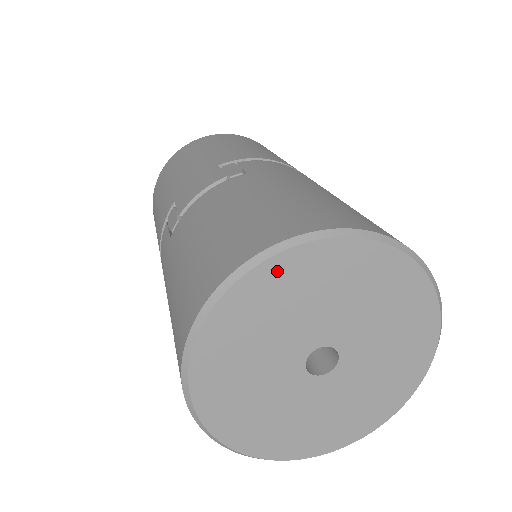
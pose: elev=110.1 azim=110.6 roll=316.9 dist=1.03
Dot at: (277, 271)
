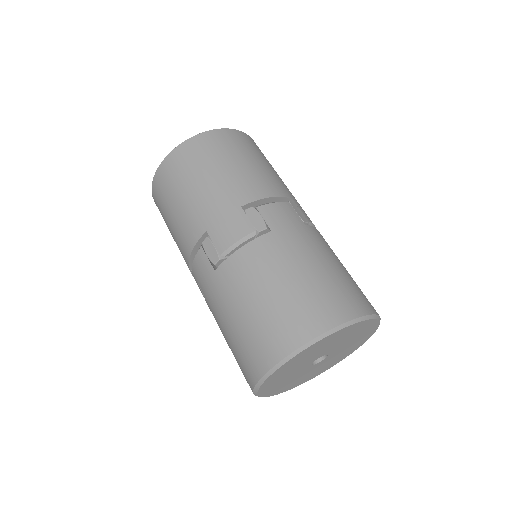
Dot at: (317, 345)
